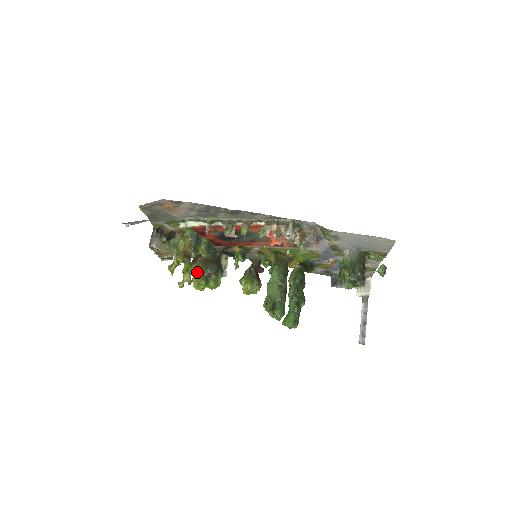
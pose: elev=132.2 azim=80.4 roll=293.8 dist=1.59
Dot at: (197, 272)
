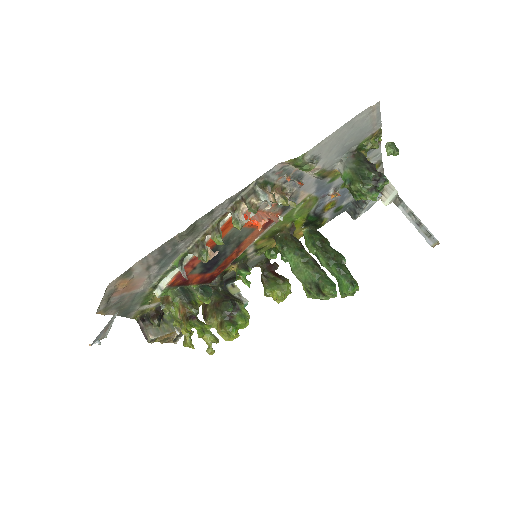
Dot at: (217, 324)
